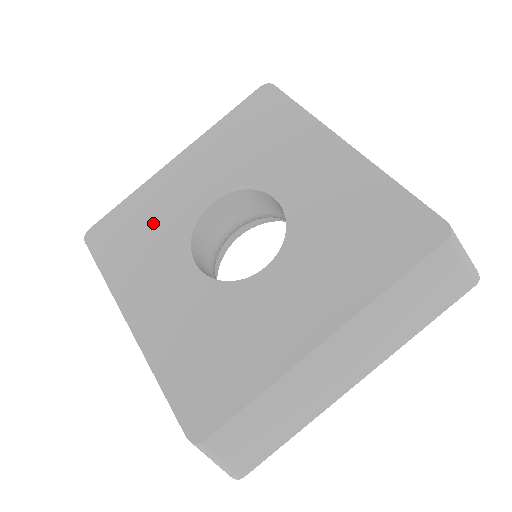
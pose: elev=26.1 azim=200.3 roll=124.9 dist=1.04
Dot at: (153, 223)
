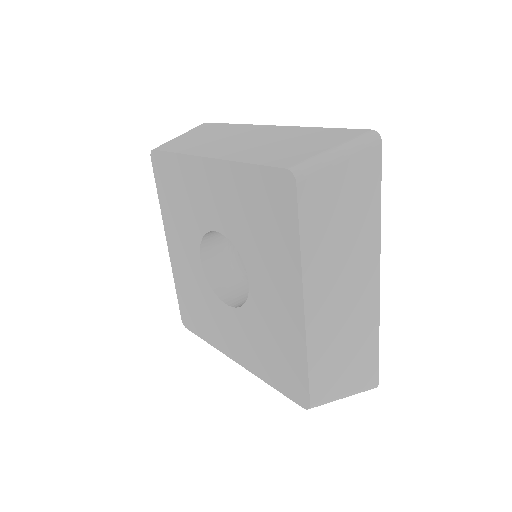
Dot at: (186, 199)
